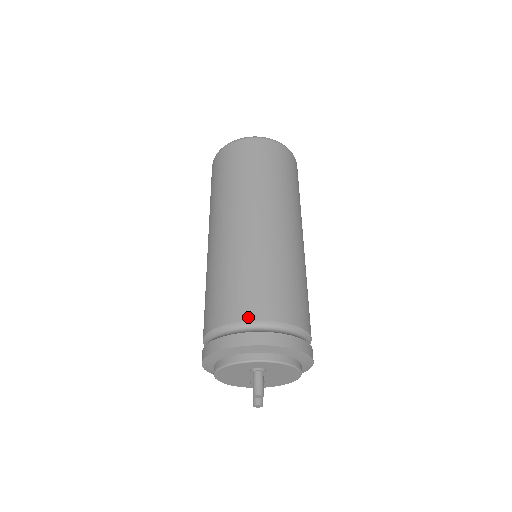
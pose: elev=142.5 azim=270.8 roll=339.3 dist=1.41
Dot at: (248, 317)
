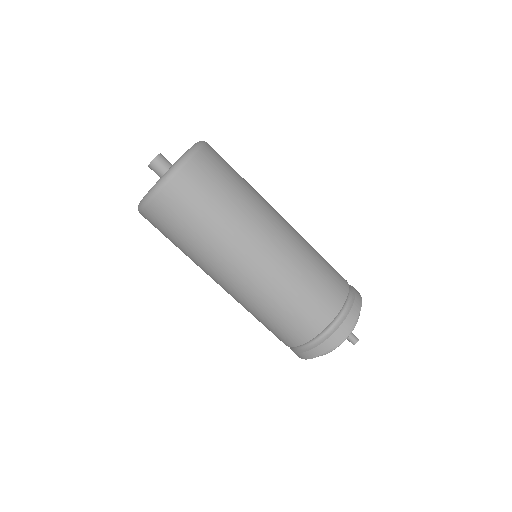
Dot at: (335, 313)
